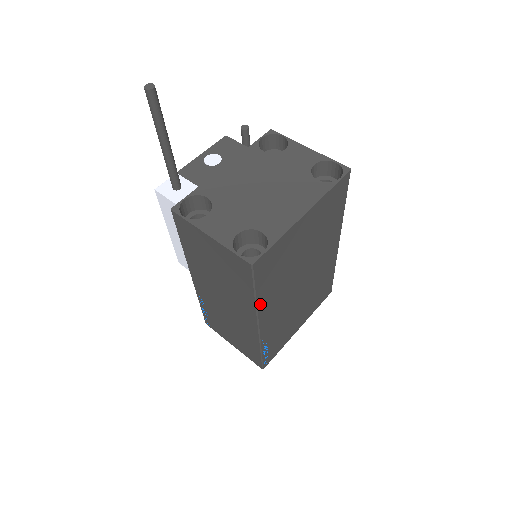
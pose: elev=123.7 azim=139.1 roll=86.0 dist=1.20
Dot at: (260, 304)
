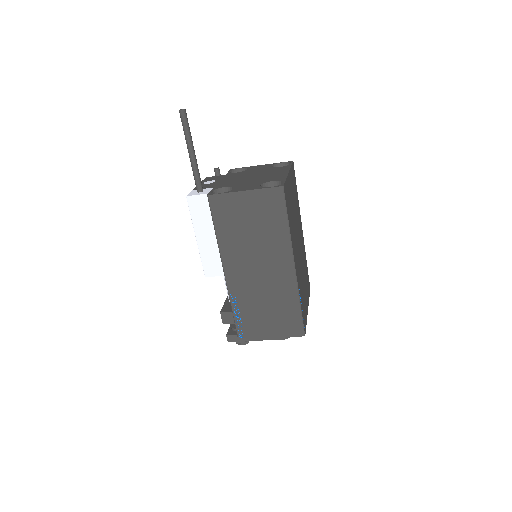
Dot at: (291, 237)
